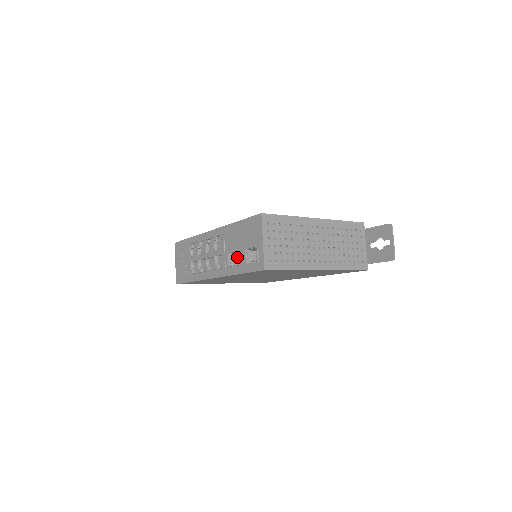
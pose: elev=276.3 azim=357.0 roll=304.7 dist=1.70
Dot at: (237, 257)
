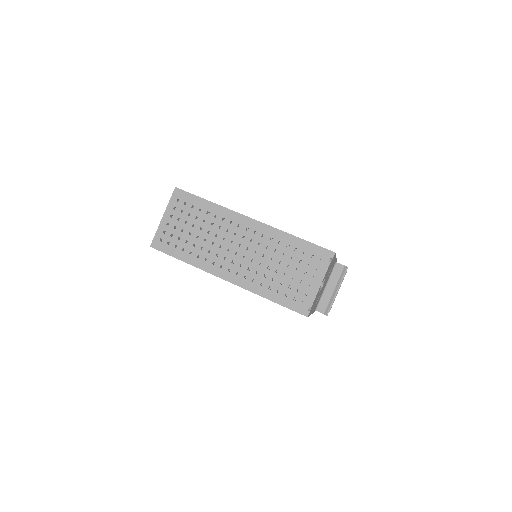
Dot at: occluded
